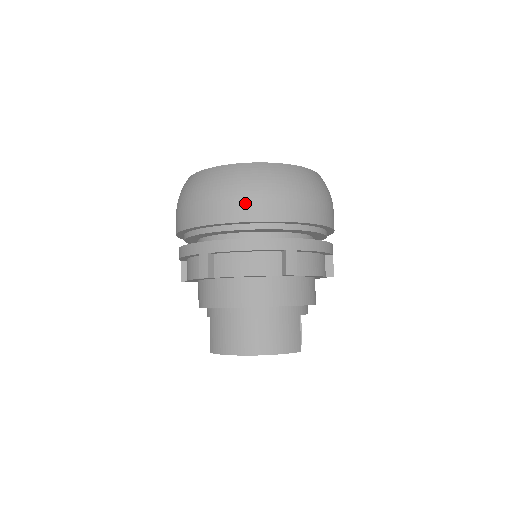
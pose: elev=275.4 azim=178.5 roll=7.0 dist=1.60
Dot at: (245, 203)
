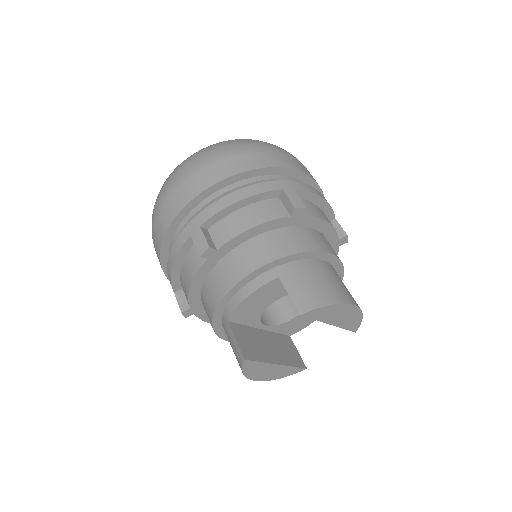
Dot at: (304, 167)
